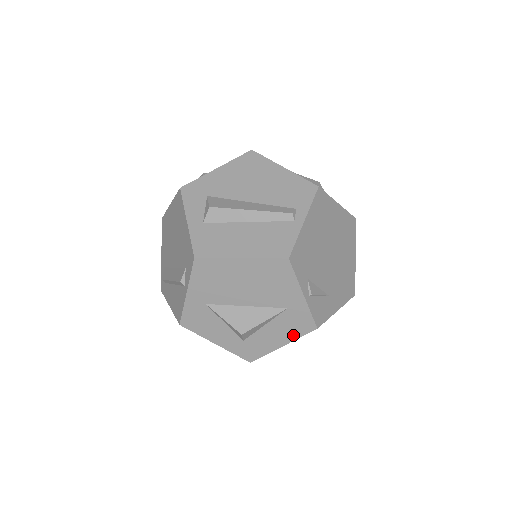
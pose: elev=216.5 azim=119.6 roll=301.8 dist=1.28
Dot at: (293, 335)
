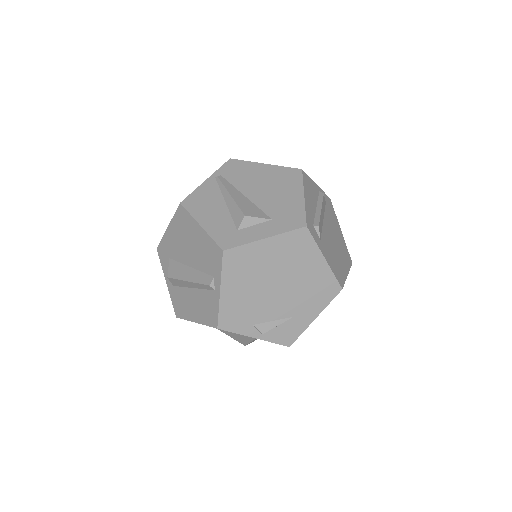
Dot at: occluded
